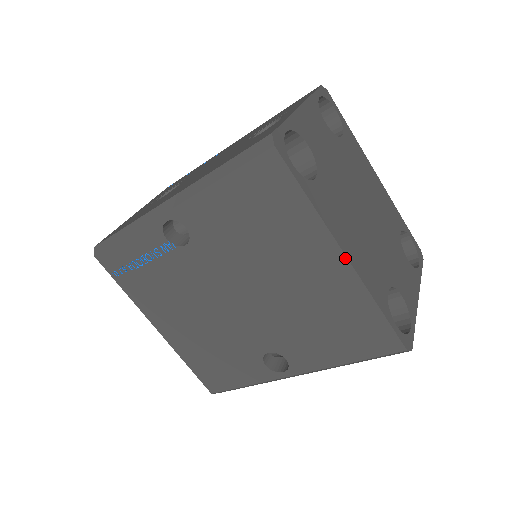
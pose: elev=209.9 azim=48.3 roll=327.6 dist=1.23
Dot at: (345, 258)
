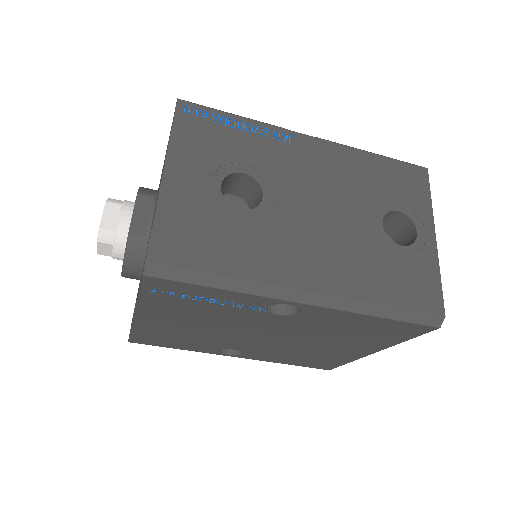
Dot at: (372, 353)
